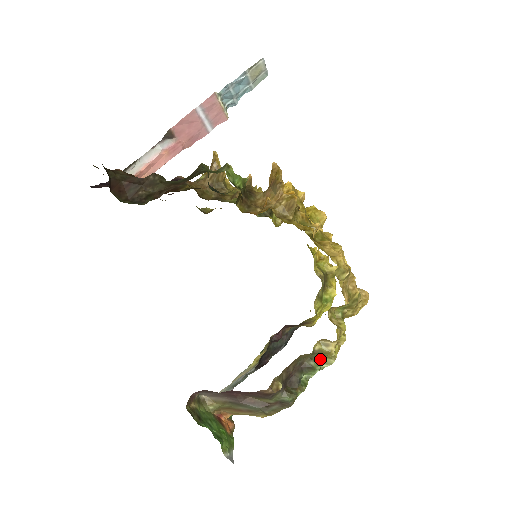
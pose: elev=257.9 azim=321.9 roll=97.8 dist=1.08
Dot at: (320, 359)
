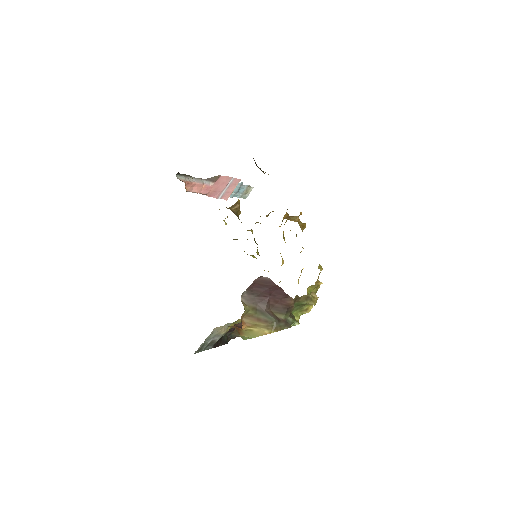
Dot at: occluded
